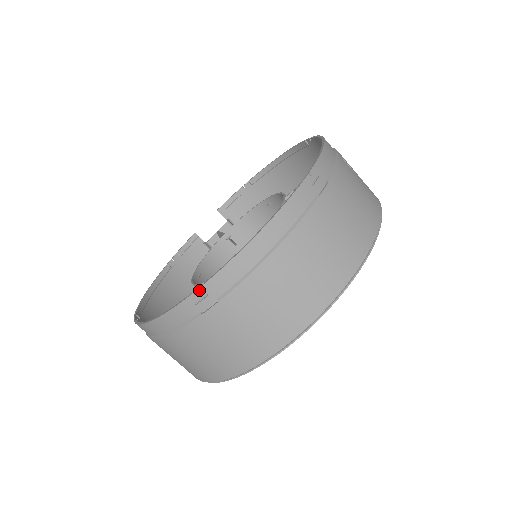
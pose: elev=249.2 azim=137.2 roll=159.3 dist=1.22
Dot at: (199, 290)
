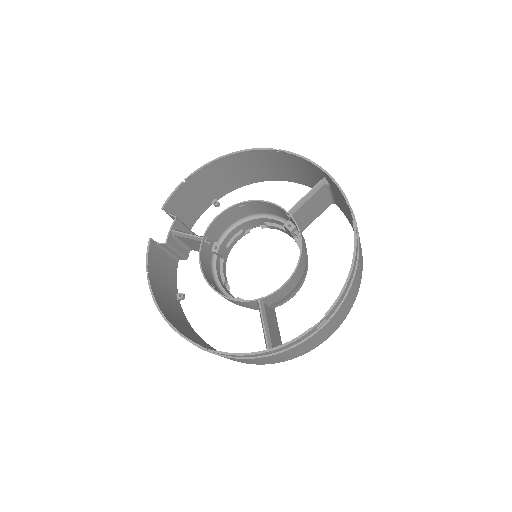
Dot at: (323, 320)
